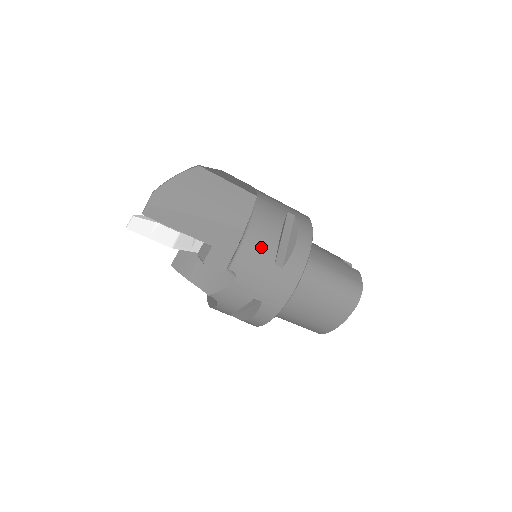
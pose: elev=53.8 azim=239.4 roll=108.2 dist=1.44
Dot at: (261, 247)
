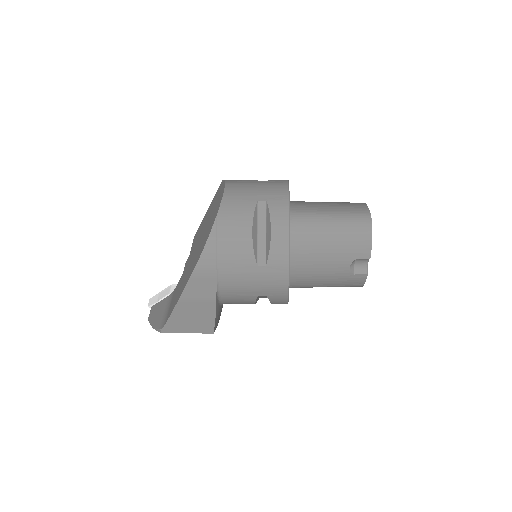
Dot at: occluded
